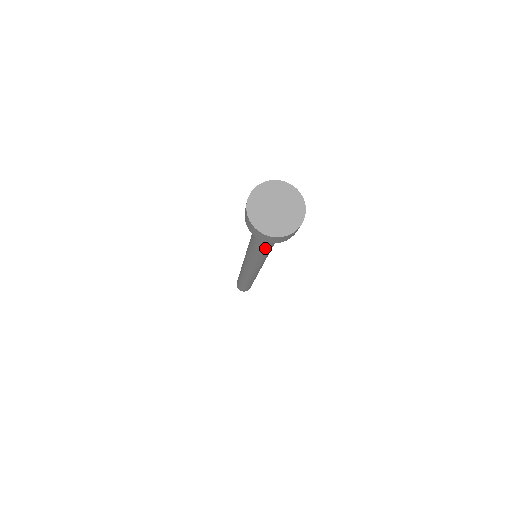
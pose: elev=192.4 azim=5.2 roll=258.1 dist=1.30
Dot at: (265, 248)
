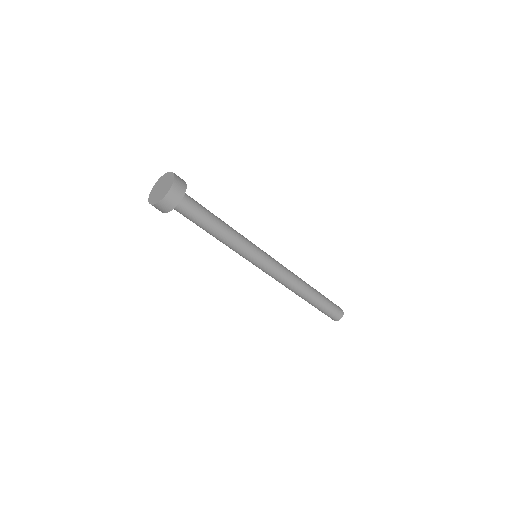
Dot at: (217, 224)
